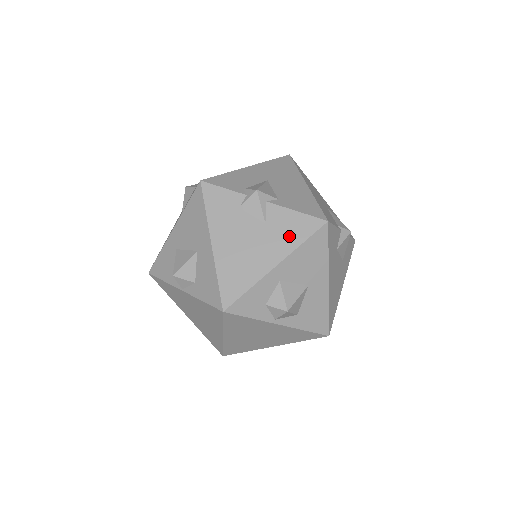
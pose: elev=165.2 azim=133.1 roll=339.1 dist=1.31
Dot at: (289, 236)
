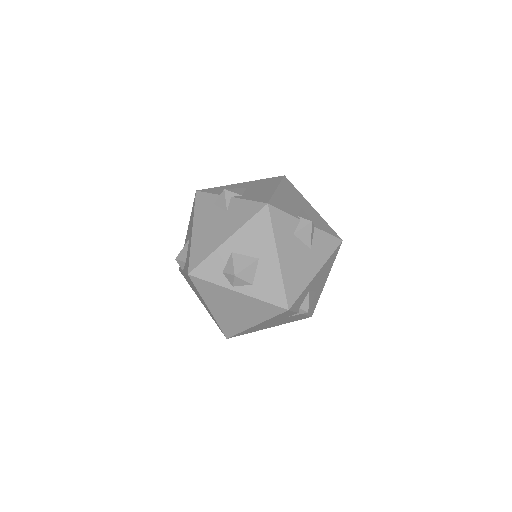
Dot at: (240, 218)
